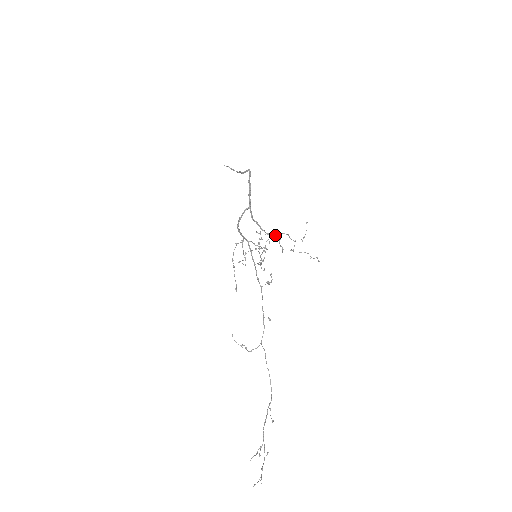
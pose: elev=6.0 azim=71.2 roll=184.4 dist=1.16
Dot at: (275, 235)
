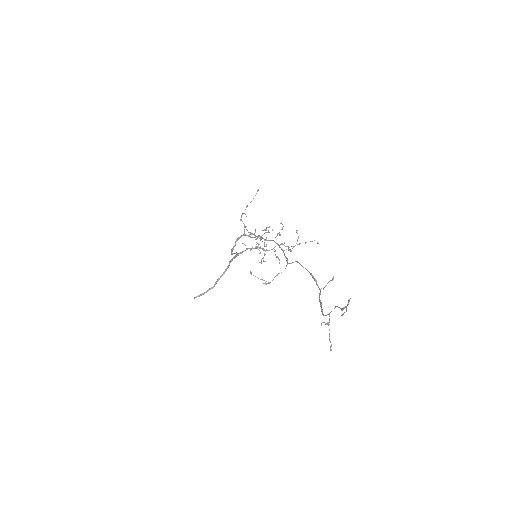
Dot at: (269, 250)
